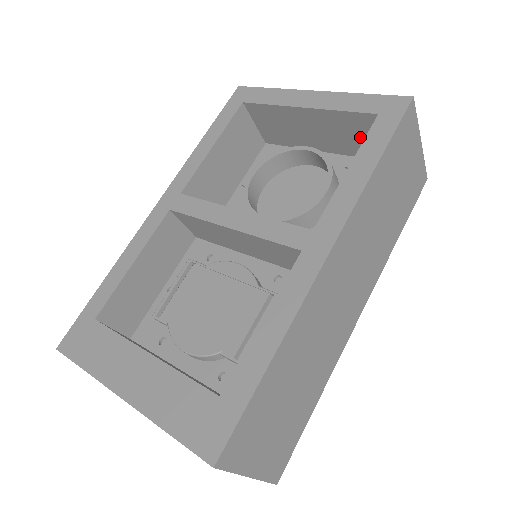
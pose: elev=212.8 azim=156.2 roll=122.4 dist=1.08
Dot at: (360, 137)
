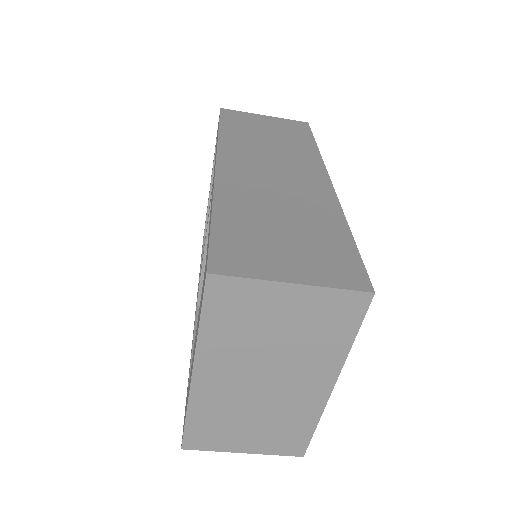
Dot at: occluded
